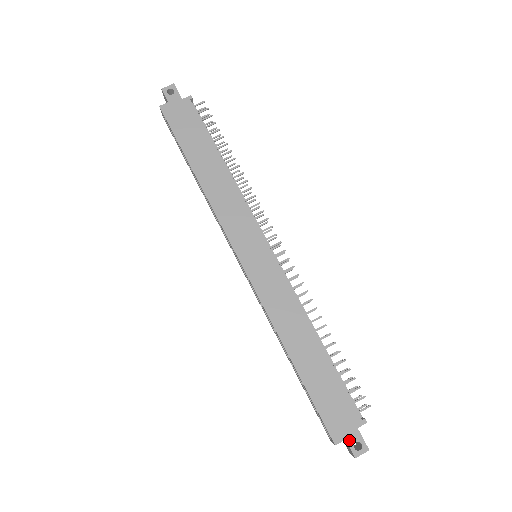
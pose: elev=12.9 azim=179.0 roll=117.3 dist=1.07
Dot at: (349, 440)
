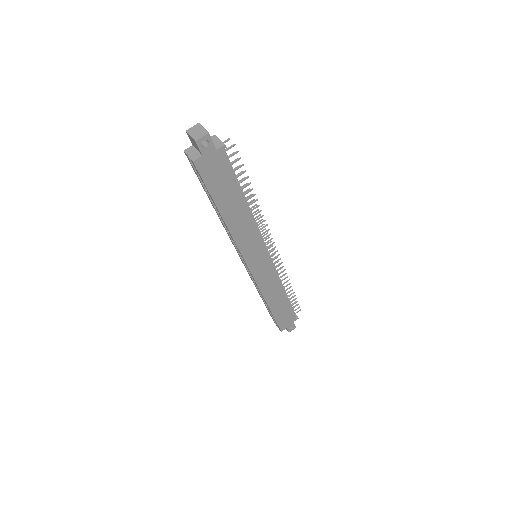
Dot at: (288, 328)
